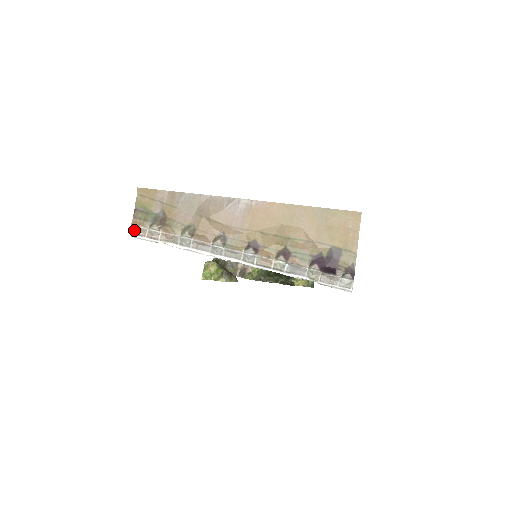
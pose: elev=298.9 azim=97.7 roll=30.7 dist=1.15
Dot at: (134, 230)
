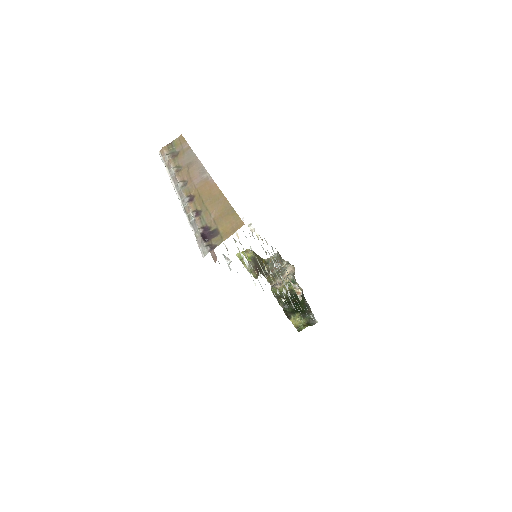
Dot at: (162, 150)
